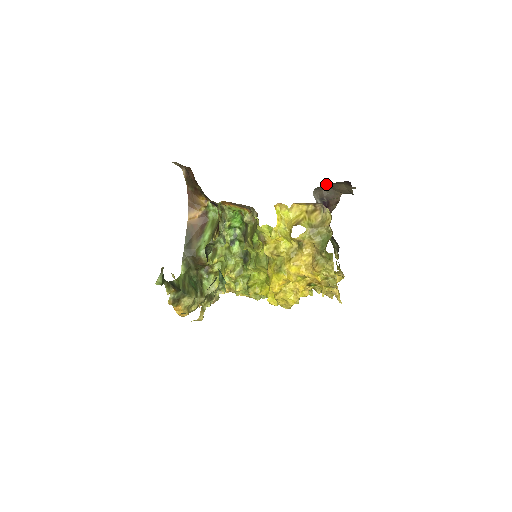
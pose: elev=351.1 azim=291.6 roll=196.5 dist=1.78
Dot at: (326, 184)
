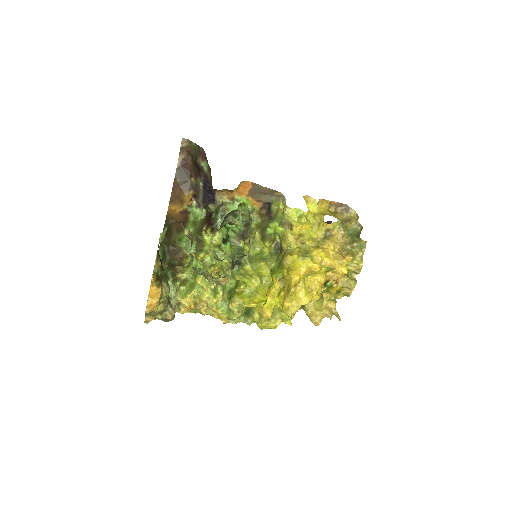
Dot at: occluded
